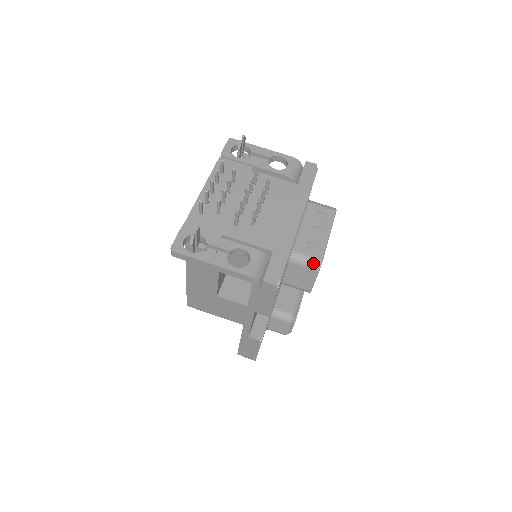
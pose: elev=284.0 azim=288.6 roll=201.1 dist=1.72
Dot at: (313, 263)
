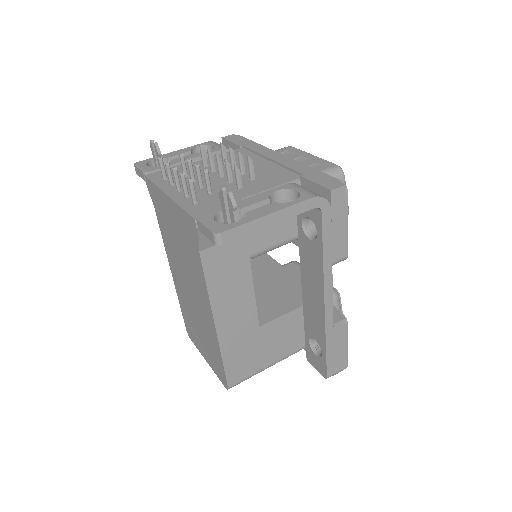
Dot at: (335, 172)
